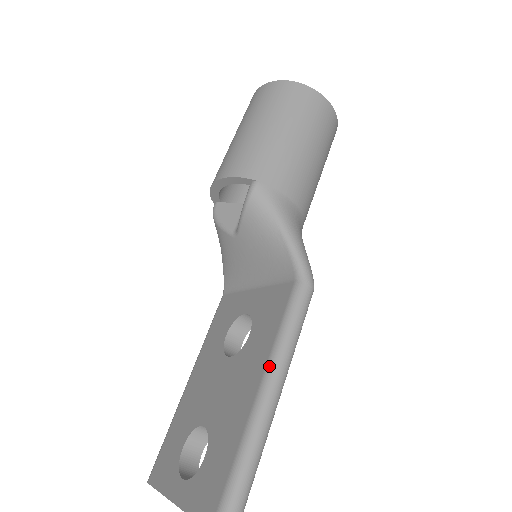
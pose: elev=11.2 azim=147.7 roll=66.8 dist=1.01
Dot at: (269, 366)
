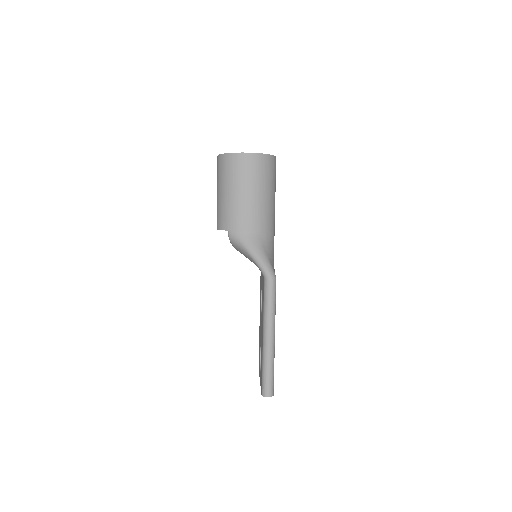
Dot at: (263, 325)
